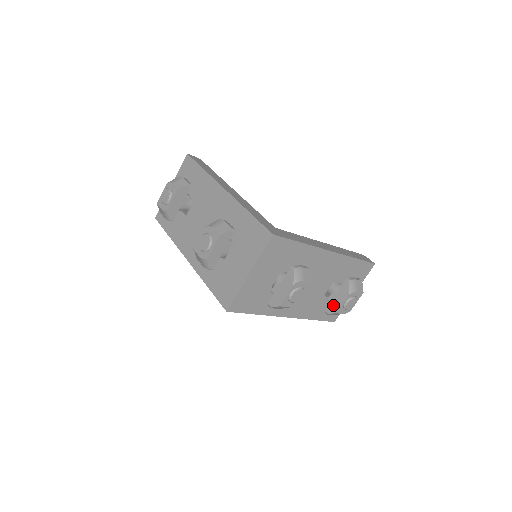
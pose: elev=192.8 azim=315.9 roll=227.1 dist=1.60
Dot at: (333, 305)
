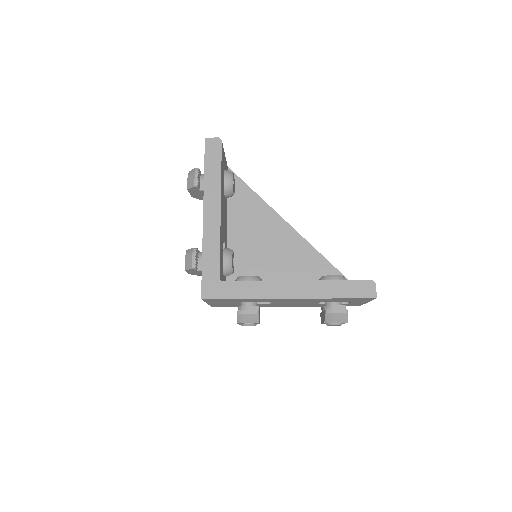
Dot at: (321, 317)
